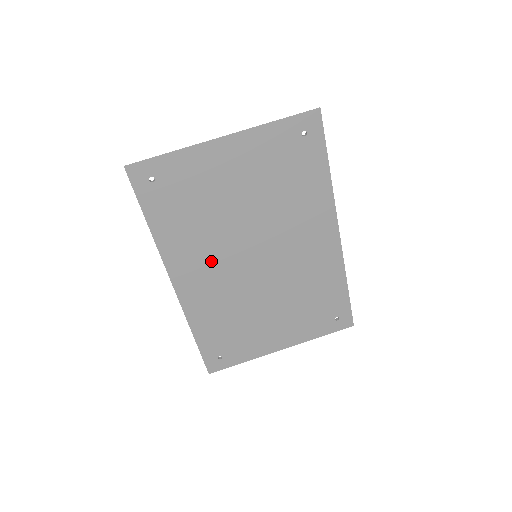
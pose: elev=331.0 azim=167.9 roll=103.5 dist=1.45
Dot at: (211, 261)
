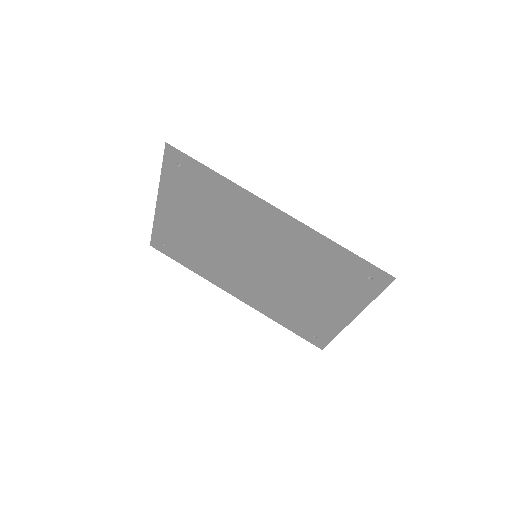
Dot at: (234, 274)
